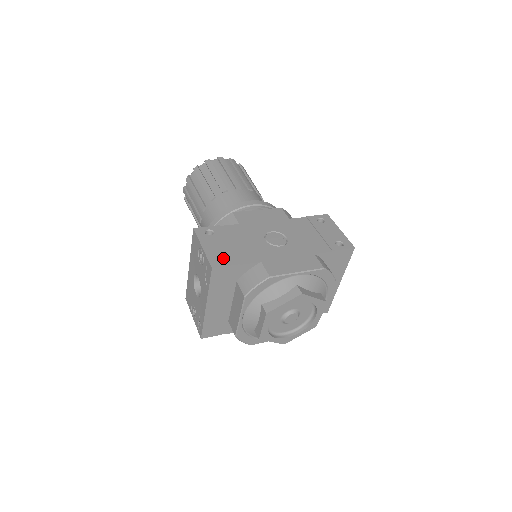
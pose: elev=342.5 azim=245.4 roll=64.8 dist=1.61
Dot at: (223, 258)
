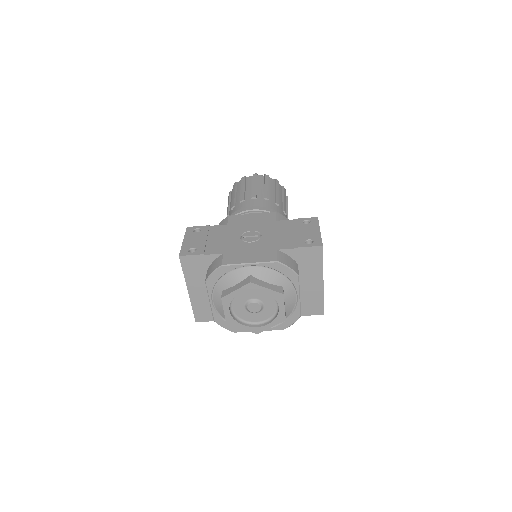
Dot at: (195, 249)
